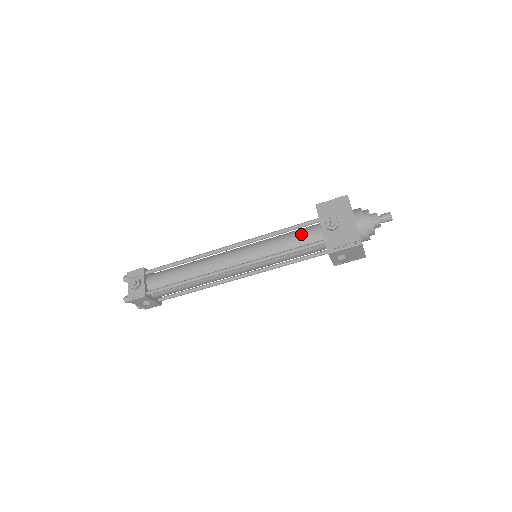
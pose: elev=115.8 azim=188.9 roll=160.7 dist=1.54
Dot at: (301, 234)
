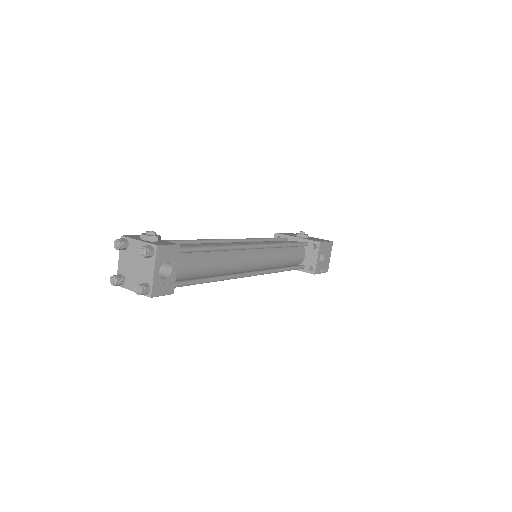
Dot at: occluded
